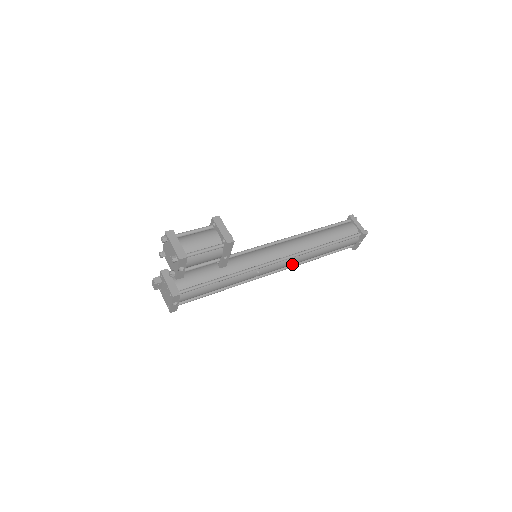
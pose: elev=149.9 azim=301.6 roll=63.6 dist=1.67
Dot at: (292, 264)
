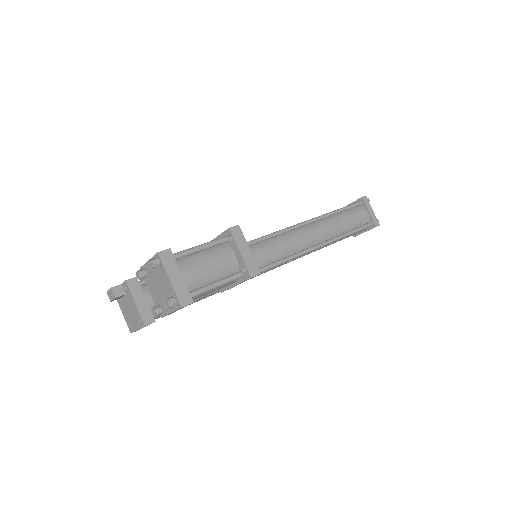
Dot at: occluded
